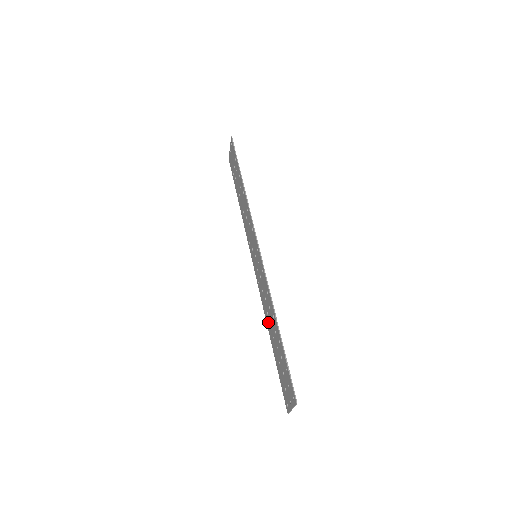
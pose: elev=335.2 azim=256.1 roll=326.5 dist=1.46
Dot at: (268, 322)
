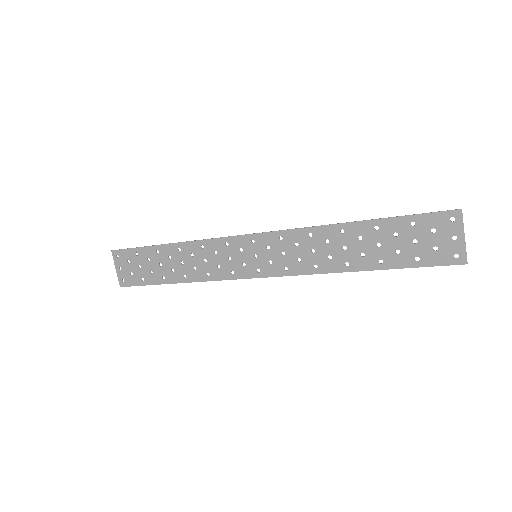
Dot at: (340, 262)
